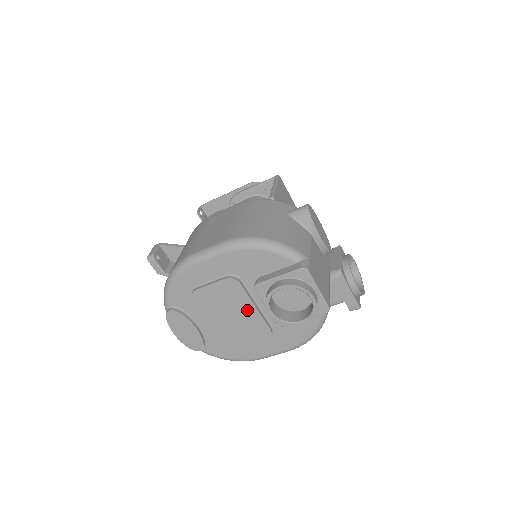
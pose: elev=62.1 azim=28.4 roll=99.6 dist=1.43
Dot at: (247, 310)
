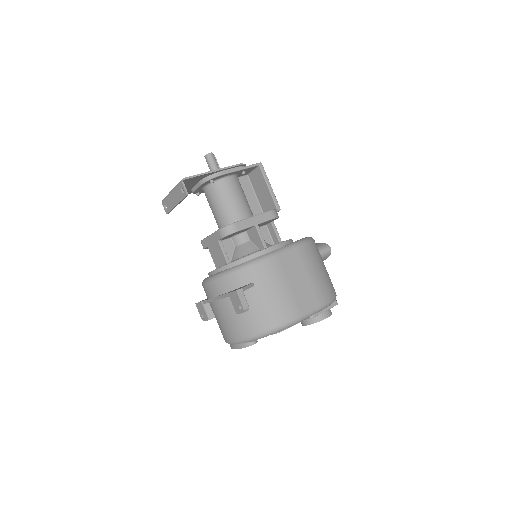
Dot at: occluded
